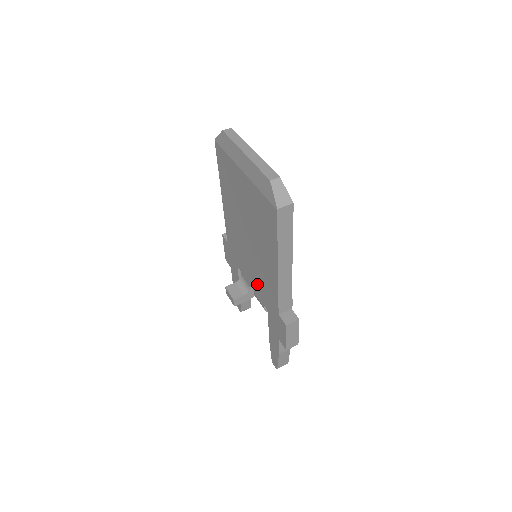
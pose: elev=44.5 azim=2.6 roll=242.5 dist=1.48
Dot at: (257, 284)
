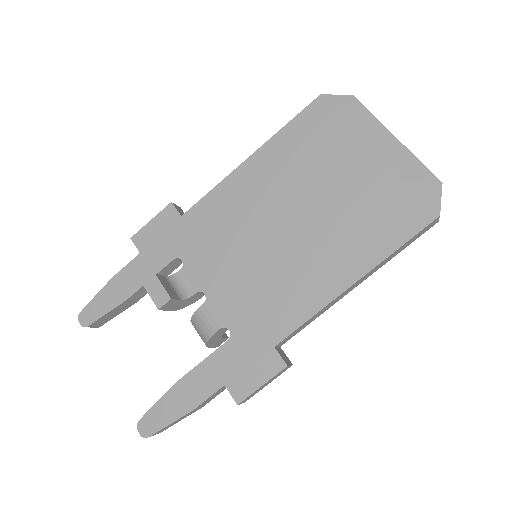
Dot at: (237, 293)
